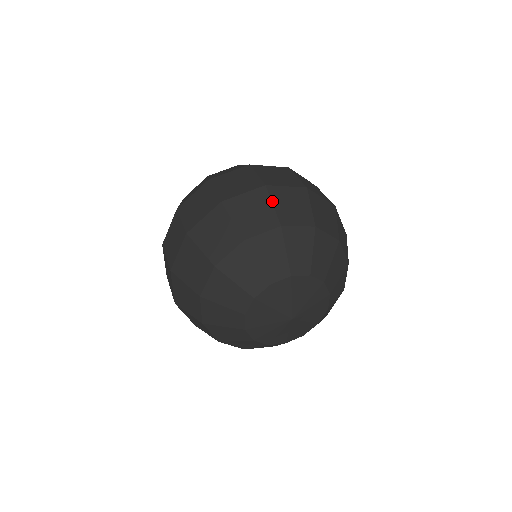
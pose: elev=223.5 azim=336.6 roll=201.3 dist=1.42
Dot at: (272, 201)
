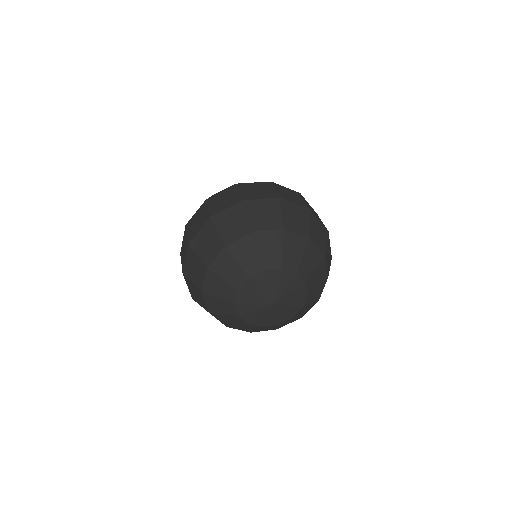
Dot at: (248, 212)
